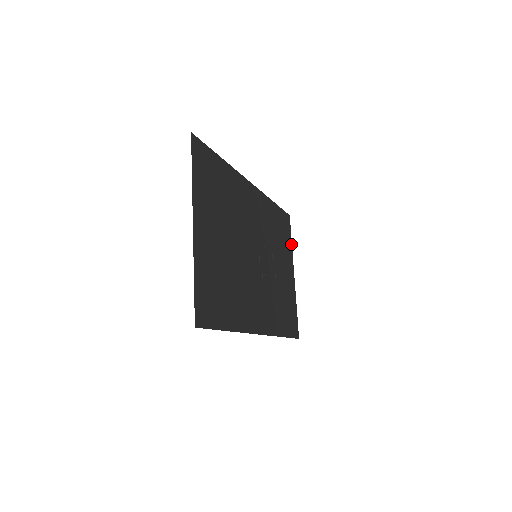
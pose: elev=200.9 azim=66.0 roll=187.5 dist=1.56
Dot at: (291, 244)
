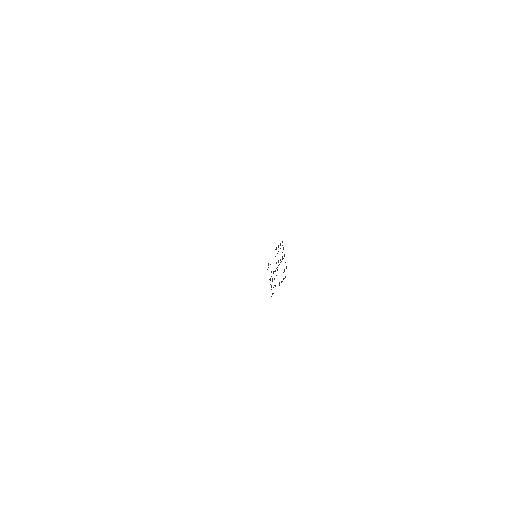
Dot at: occluded
